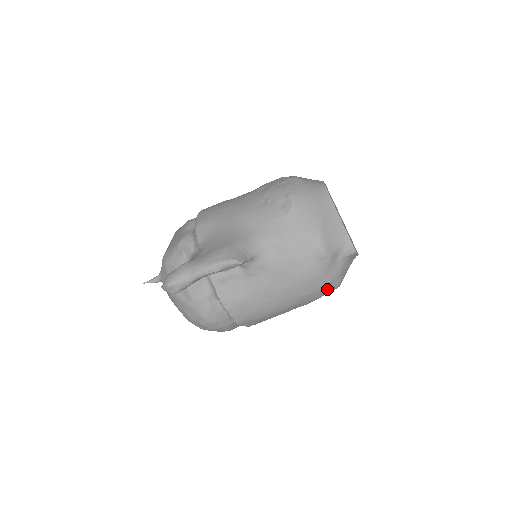
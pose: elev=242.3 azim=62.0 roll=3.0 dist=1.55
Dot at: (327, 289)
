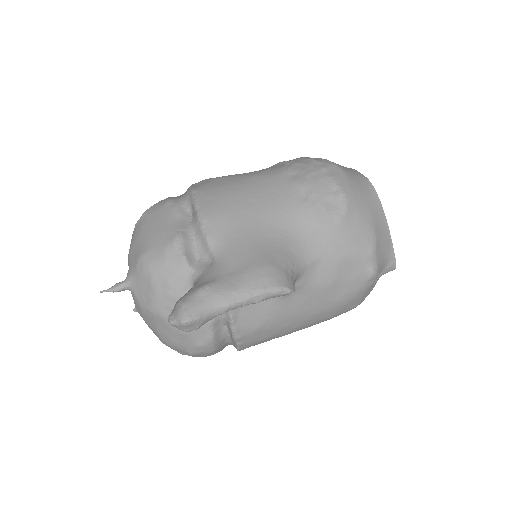
Dot at: occluded
